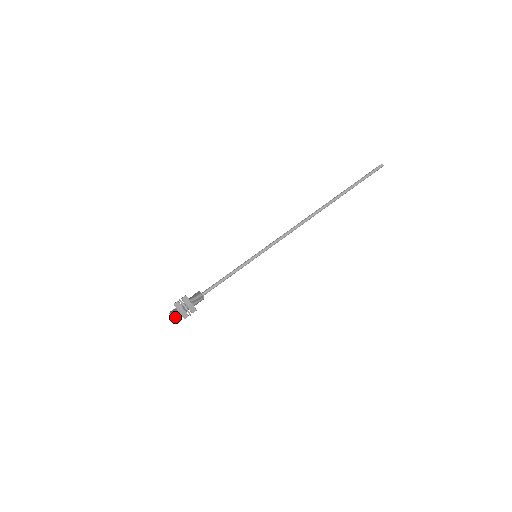
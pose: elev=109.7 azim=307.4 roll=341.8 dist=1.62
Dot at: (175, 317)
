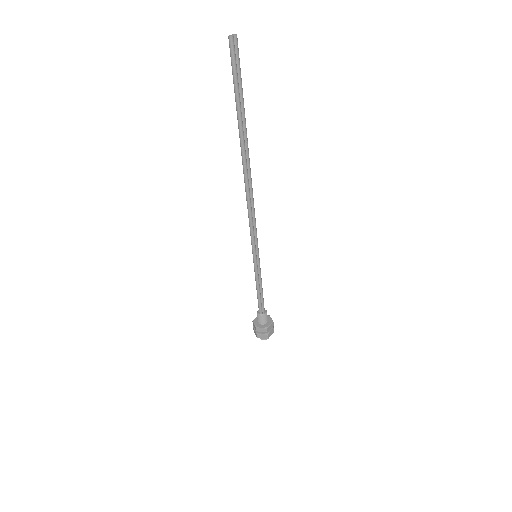
Dot at: (263, 339)
